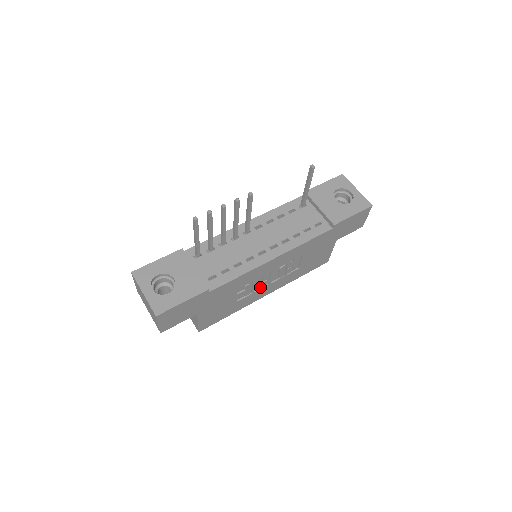
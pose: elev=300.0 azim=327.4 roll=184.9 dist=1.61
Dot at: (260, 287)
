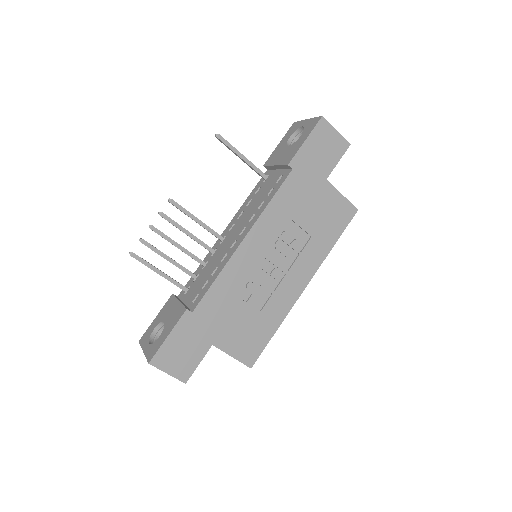
Dot at: (278, 282)
